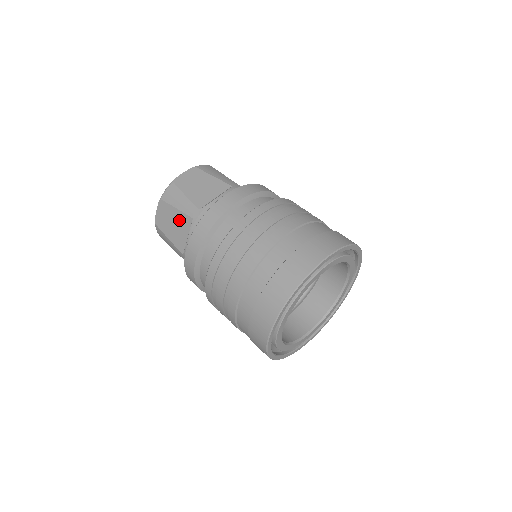
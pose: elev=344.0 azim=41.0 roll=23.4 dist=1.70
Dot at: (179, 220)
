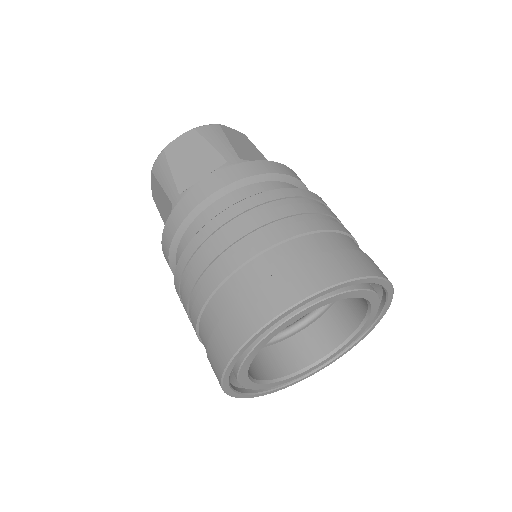
Dot at: (205, 157)
